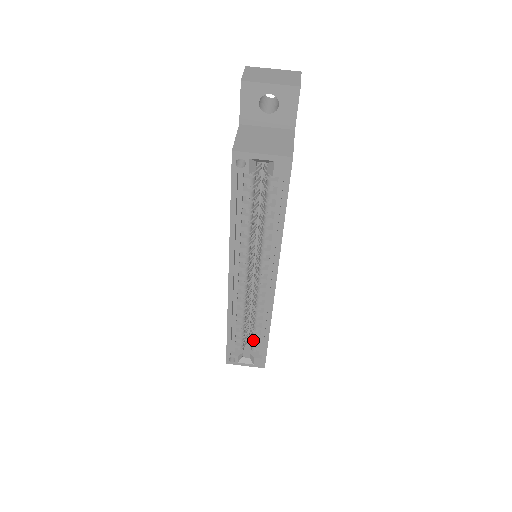
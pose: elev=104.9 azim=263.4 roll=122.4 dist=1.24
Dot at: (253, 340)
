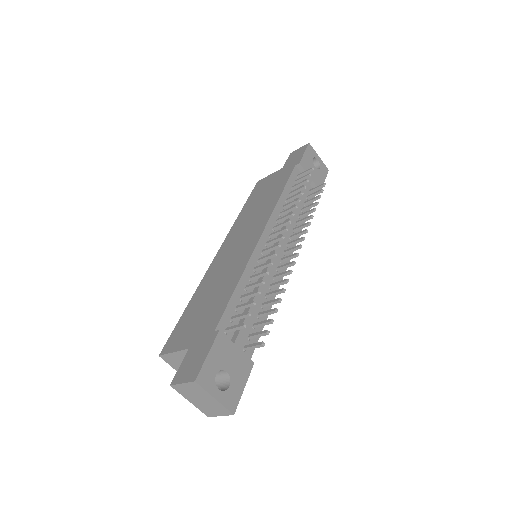
Dot at: occluded
